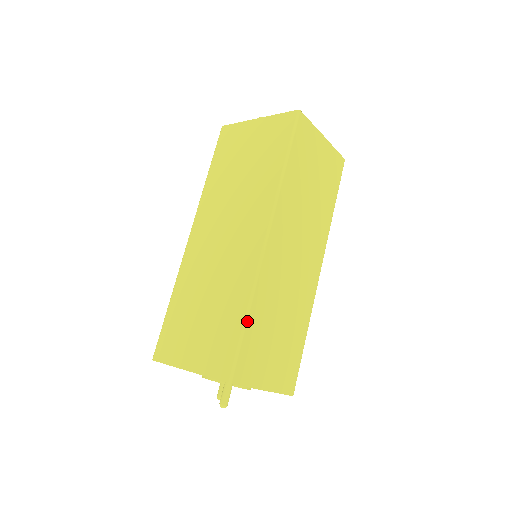
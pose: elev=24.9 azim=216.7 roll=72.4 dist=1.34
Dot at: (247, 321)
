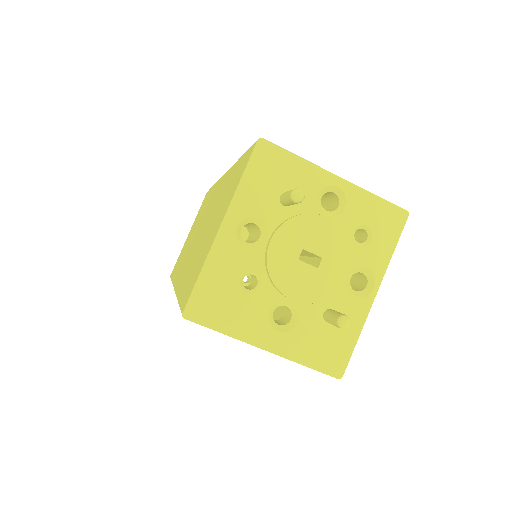
Dot at: occluded
